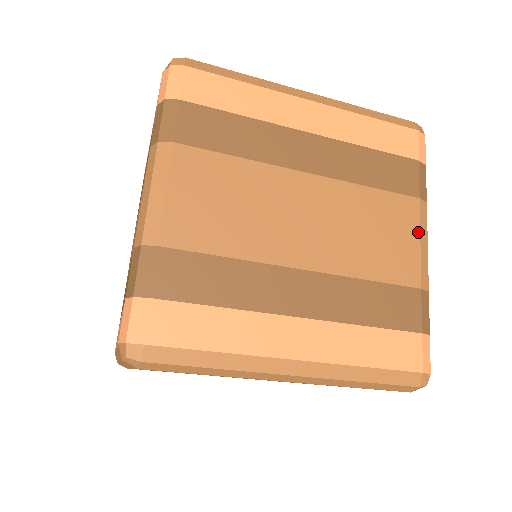
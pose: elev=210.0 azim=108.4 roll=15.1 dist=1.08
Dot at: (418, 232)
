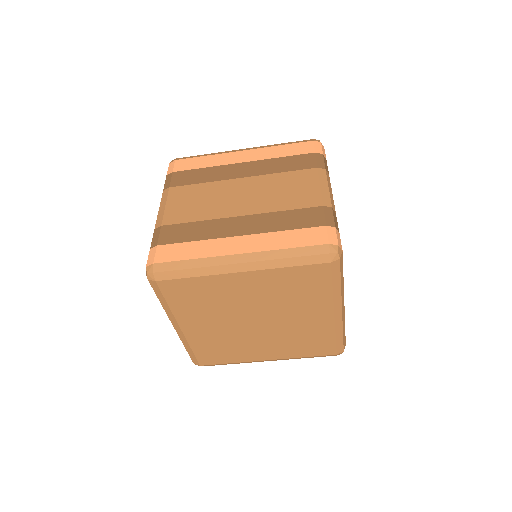
Dot at: (318, 182)
